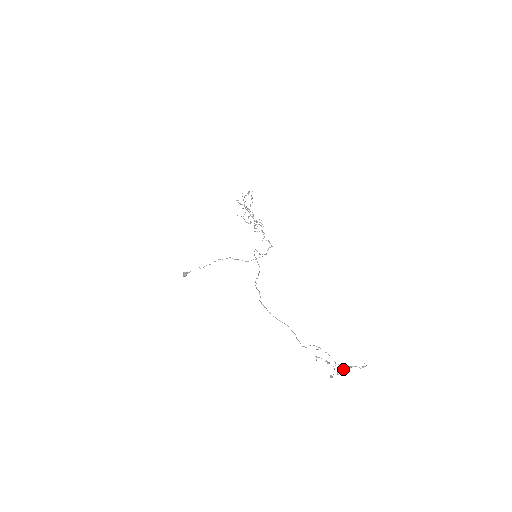
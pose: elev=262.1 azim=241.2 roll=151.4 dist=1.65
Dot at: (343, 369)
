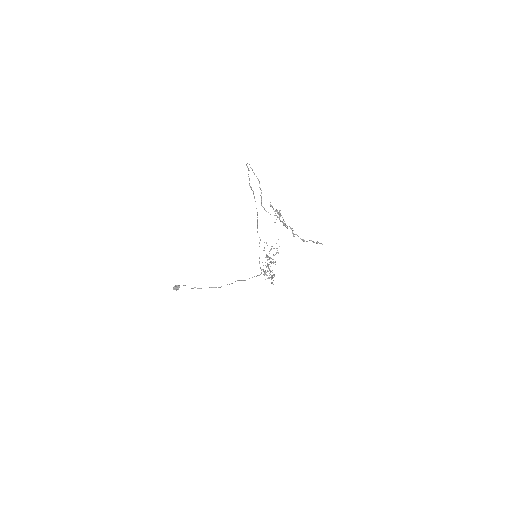
Dot at: (293, 234)
